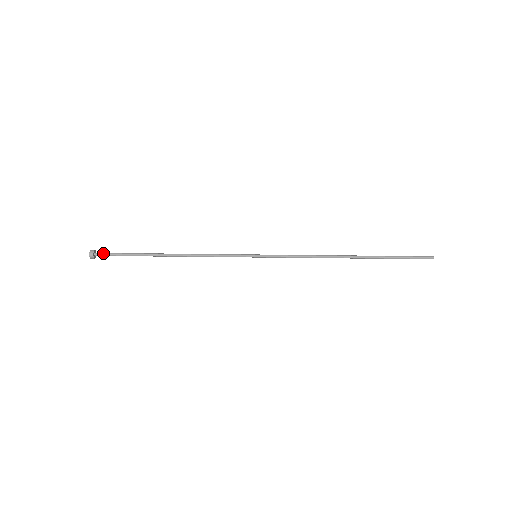
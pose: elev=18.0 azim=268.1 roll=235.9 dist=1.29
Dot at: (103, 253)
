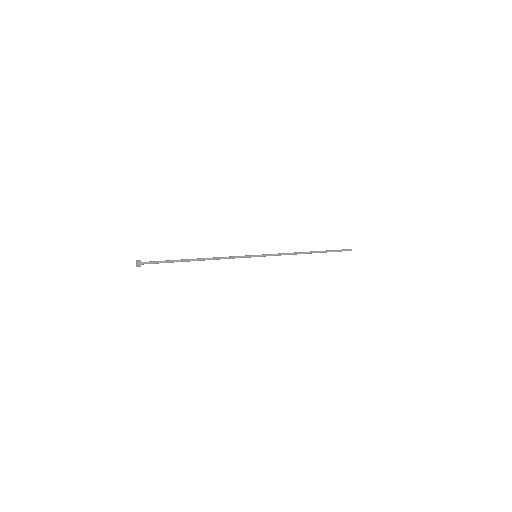
Dot at: (148, 262)
